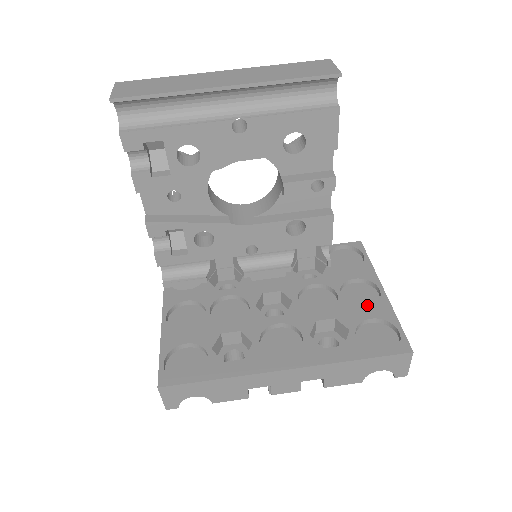
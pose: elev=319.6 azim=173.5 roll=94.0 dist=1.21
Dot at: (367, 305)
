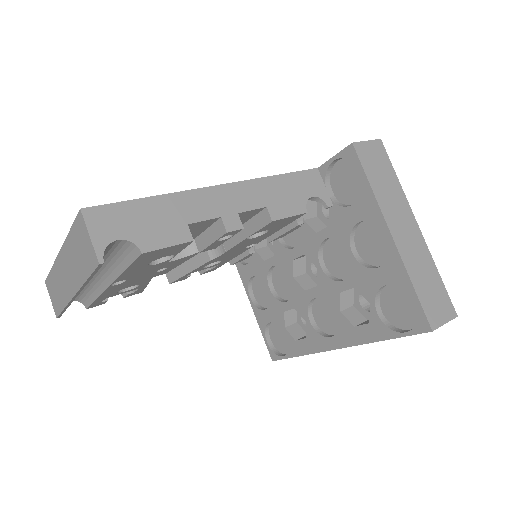
Dot at: (383, 257)
